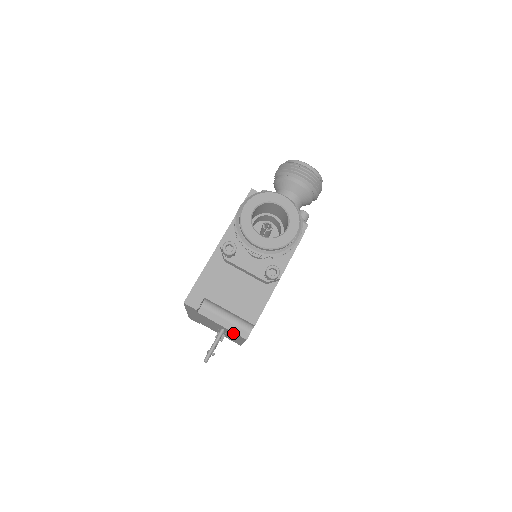
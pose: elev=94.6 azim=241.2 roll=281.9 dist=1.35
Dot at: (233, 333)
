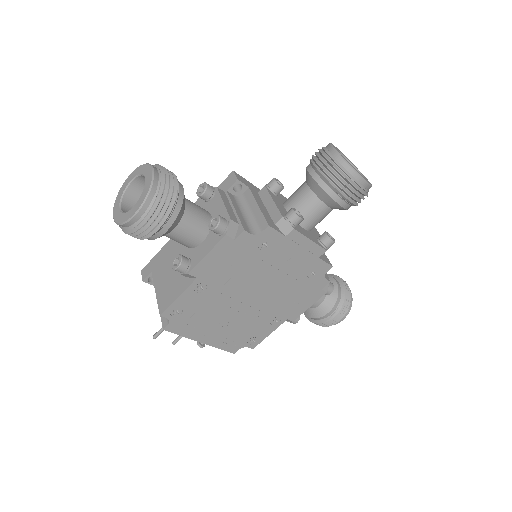
Dot at: occluded
